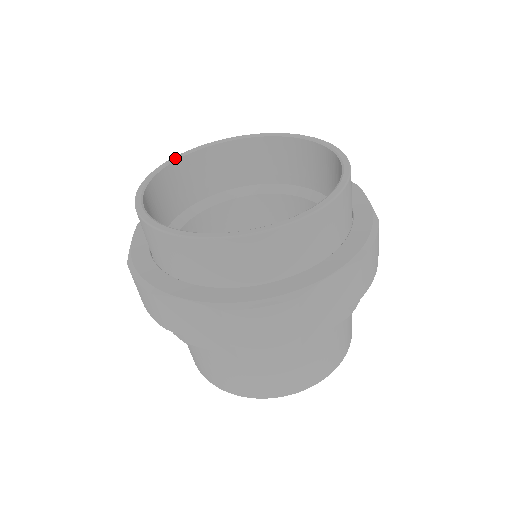
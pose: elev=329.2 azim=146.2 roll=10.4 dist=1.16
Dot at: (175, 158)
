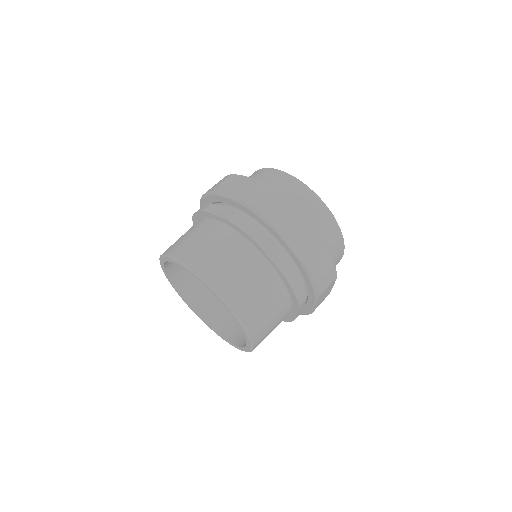
Dot at: occluded
